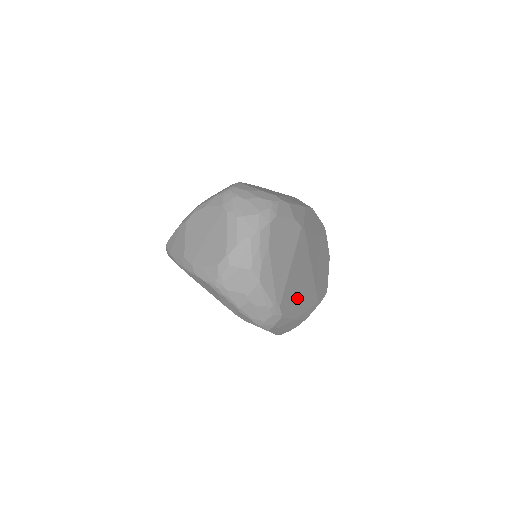
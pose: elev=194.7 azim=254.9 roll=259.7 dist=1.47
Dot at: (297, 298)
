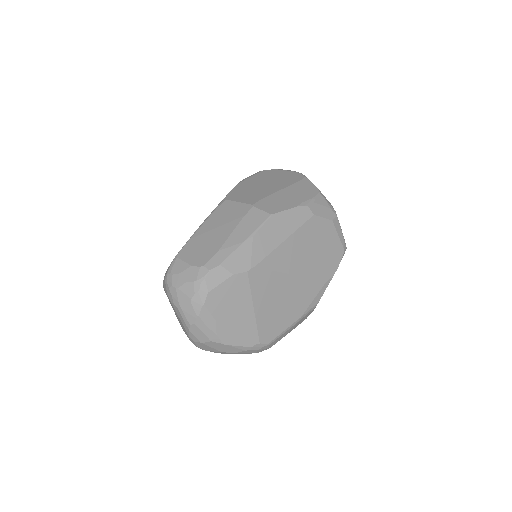
Dot at: (284, 314)
